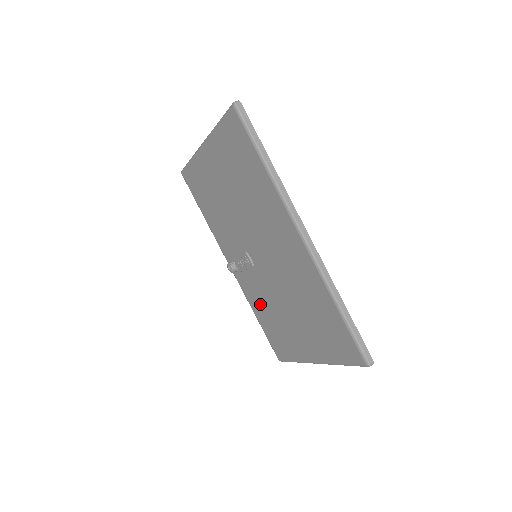
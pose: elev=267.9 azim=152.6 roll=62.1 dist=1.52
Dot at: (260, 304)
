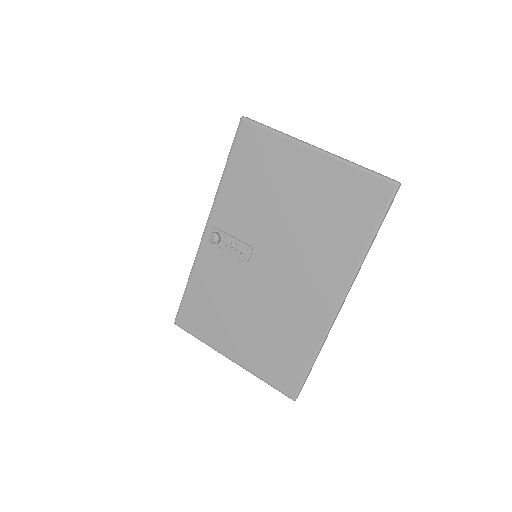
Dot at: (212, 282)
